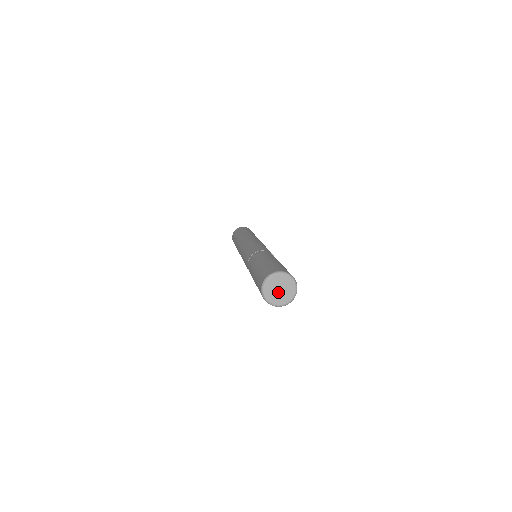
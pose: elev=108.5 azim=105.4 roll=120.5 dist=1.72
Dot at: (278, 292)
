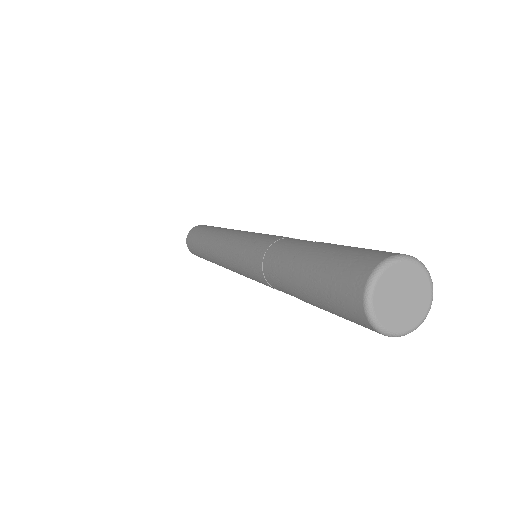
Dot at: (399, 302)
